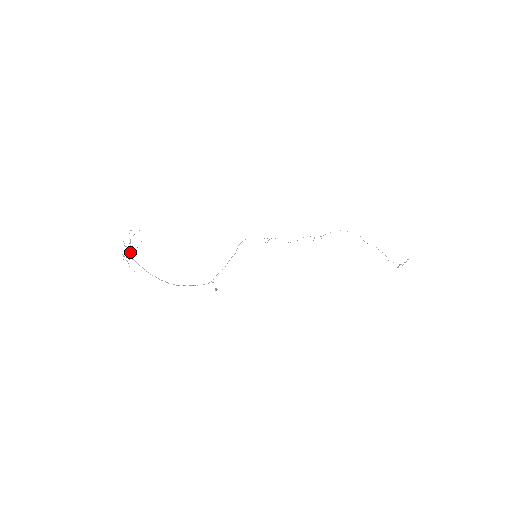
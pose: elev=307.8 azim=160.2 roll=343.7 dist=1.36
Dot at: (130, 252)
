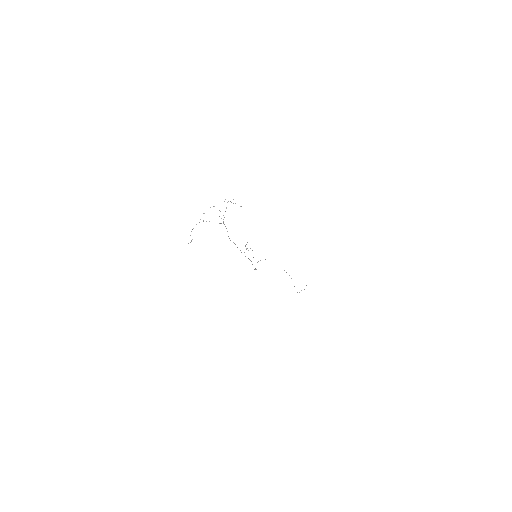
Dot at: occluded
